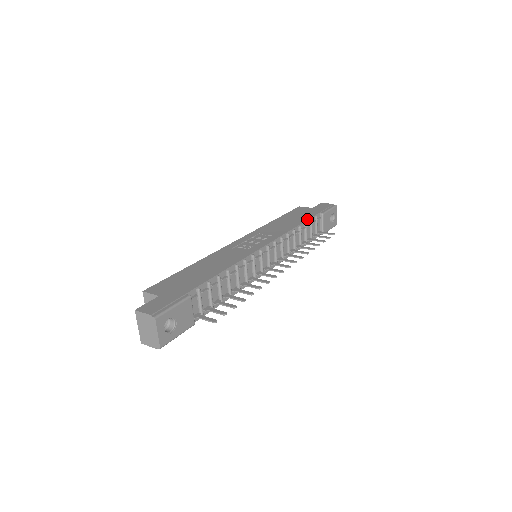
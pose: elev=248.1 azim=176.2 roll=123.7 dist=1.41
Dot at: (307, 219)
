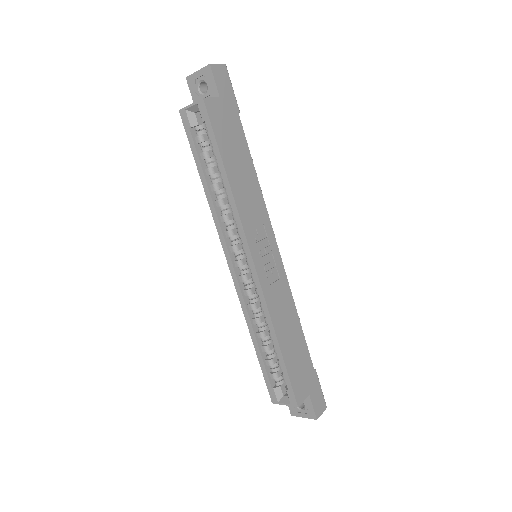
Dot at: occluded
